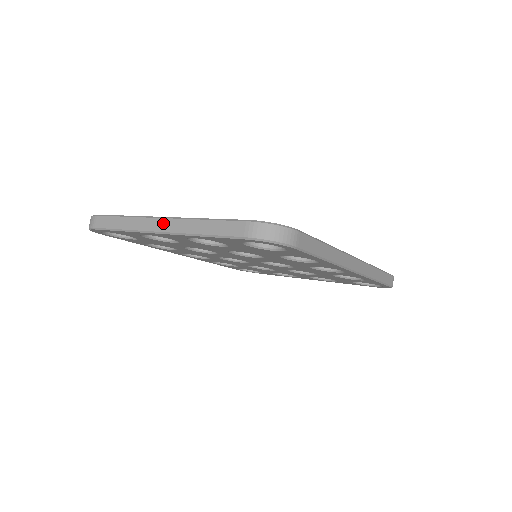
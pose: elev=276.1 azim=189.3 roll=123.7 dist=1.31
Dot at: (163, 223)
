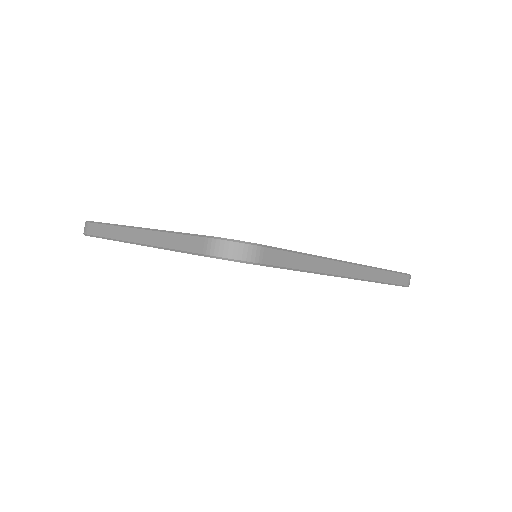
Dot at: (138, 234)
